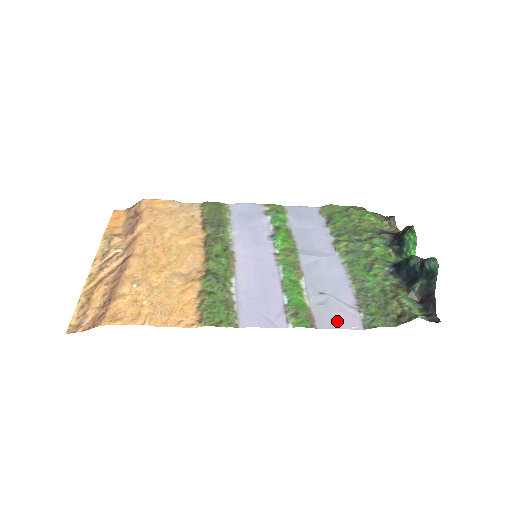
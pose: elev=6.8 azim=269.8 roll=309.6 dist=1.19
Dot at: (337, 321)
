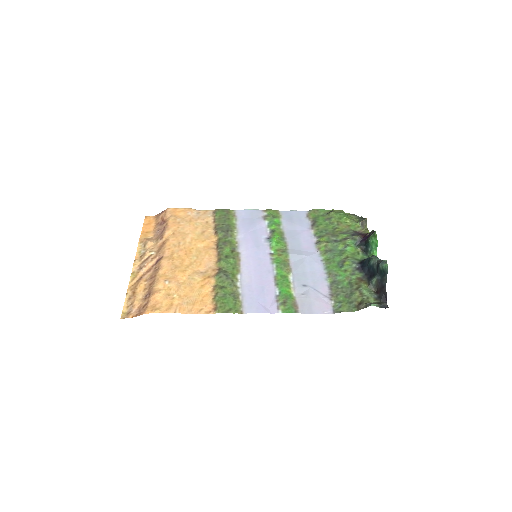
Dot at: (314, 307)
